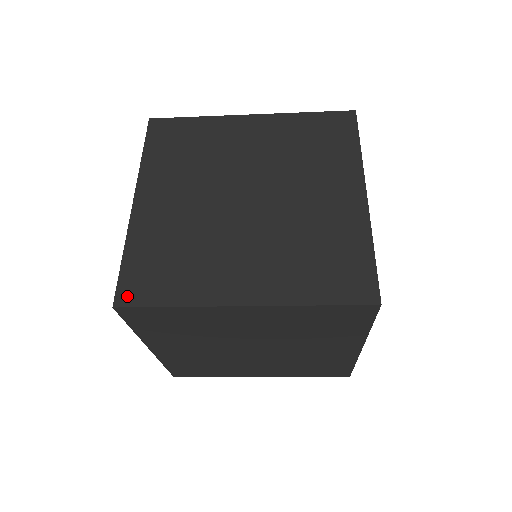
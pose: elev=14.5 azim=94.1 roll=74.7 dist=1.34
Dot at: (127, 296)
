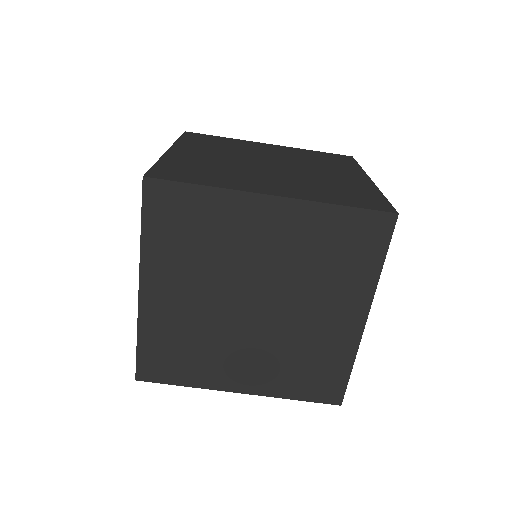
Dot at: (158, 175)
